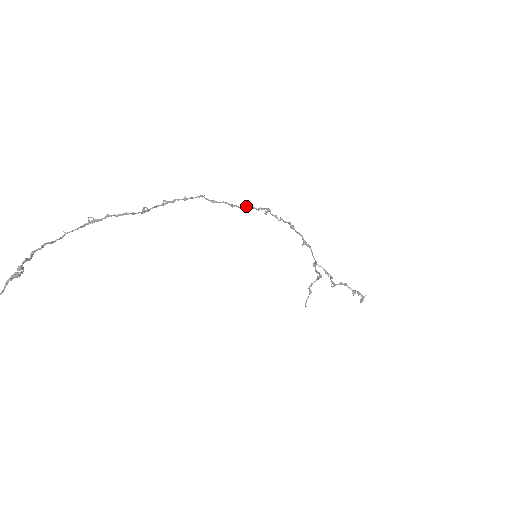
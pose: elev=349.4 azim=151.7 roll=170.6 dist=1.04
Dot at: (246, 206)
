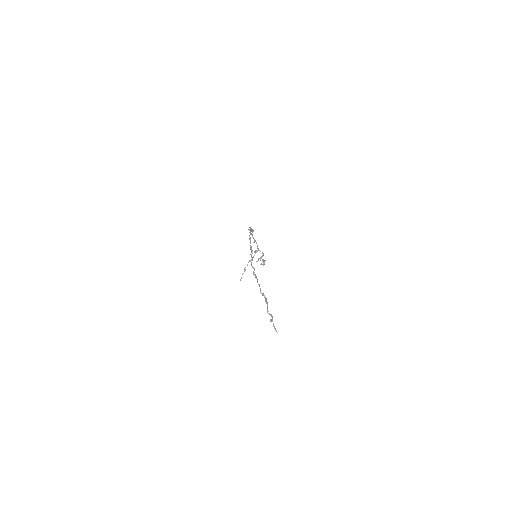
Dot at: (251, 229)
